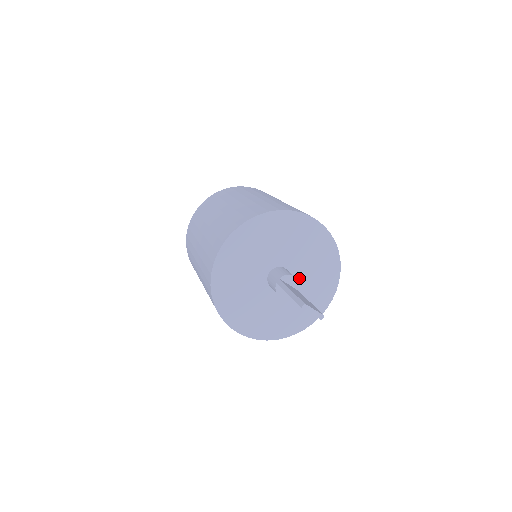
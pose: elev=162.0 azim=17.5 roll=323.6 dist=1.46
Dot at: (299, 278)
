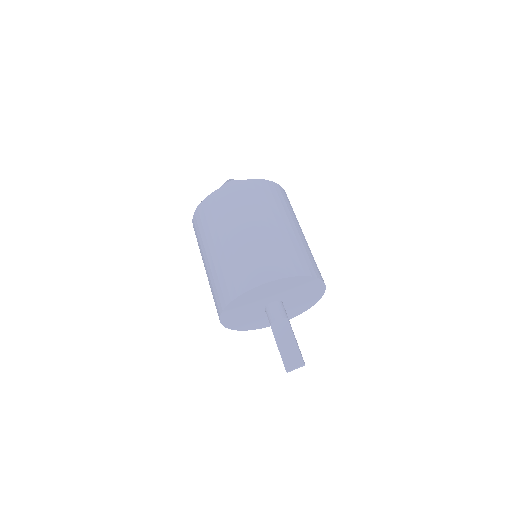
Dot at: (285, 296)
